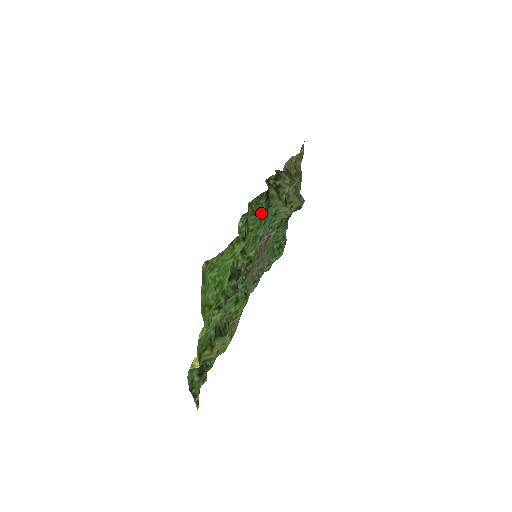
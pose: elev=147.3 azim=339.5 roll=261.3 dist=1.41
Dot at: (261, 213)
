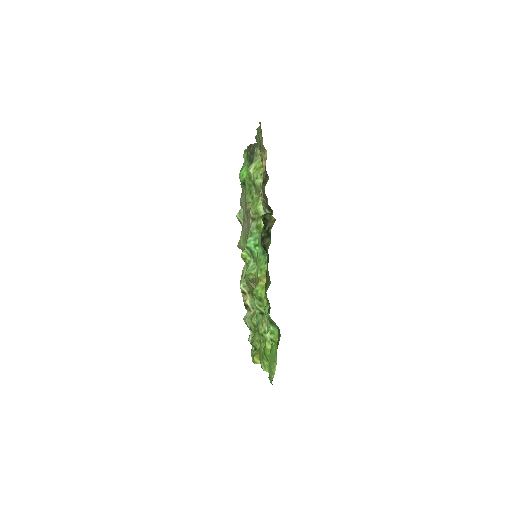
Dot at: (267, 271)
